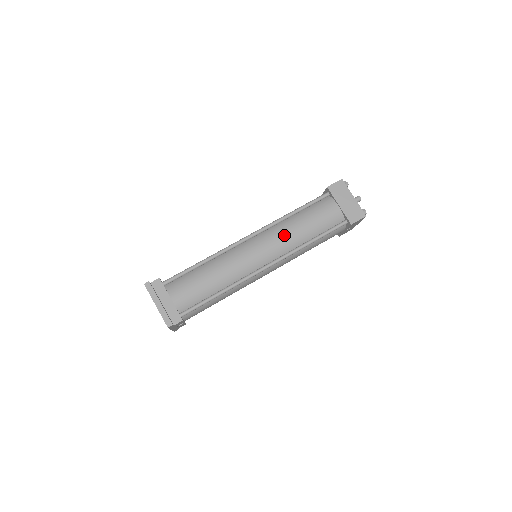
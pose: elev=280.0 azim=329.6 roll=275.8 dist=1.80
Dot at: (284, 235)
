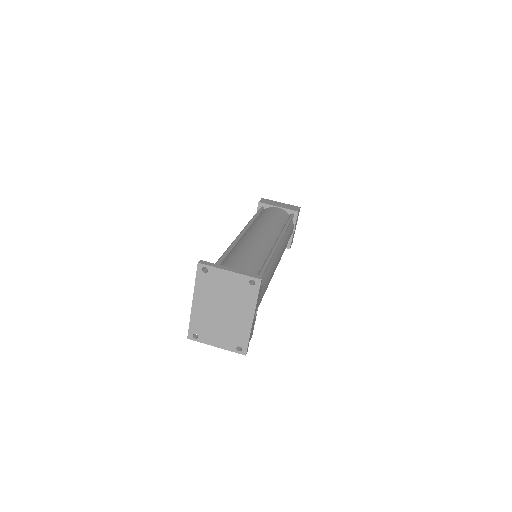
Dot at: (266, 224)
